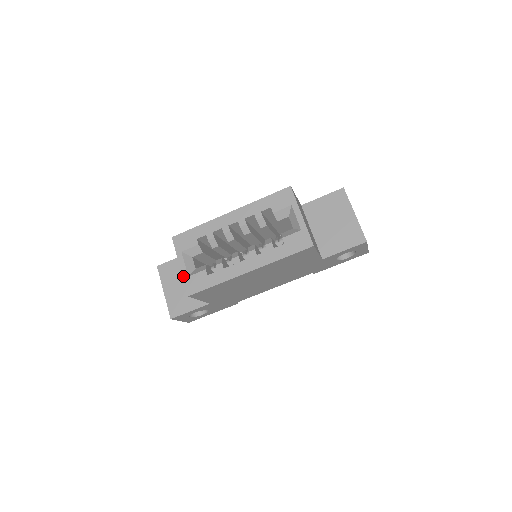
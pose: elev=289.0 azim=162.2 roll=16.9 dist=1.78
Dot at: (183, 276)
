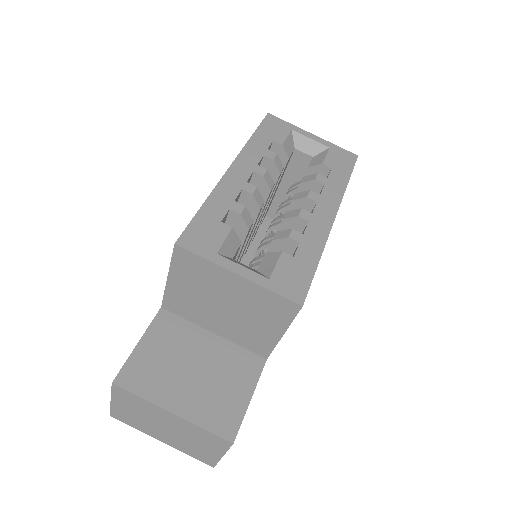
Dot at: (261, 284)
